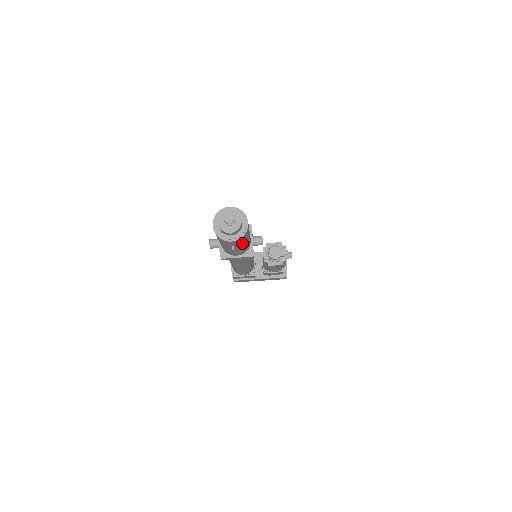
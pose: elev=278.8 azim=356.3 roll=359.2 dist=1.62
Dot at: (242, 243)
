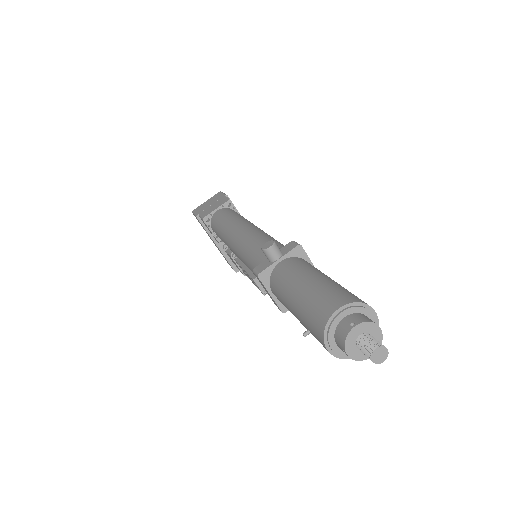
Dot at: occluded
